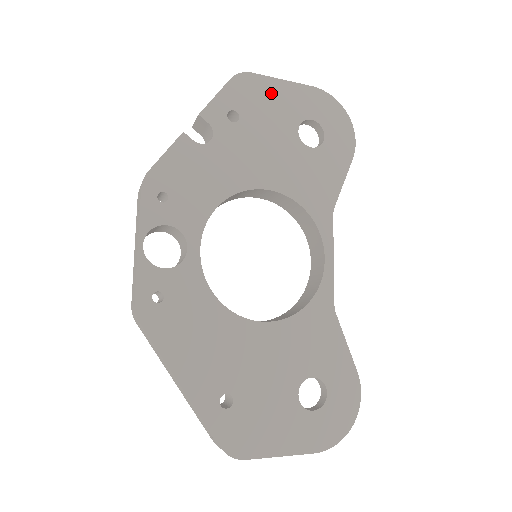
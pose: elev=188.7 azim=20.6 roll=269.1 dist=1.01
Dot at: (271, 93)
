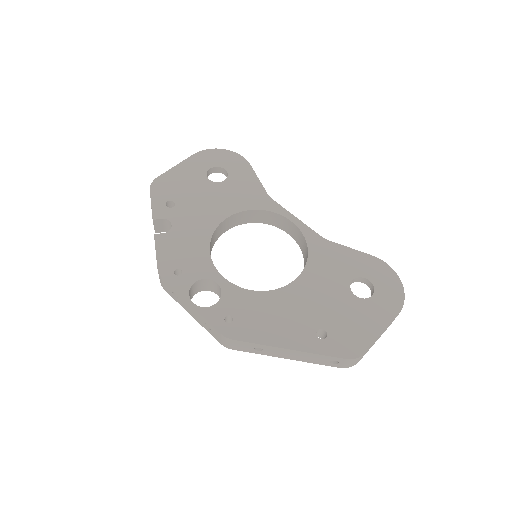
Dot at: (177, 177)
